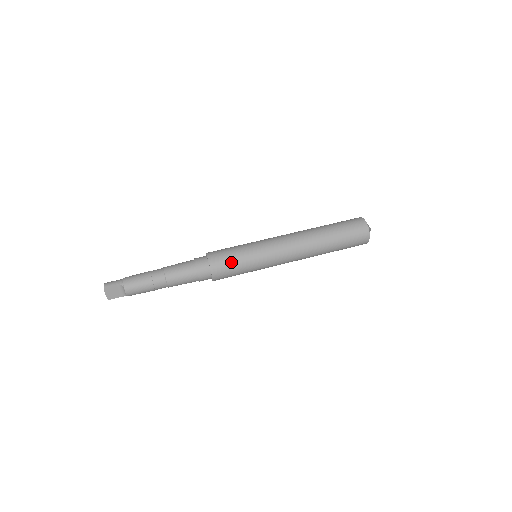
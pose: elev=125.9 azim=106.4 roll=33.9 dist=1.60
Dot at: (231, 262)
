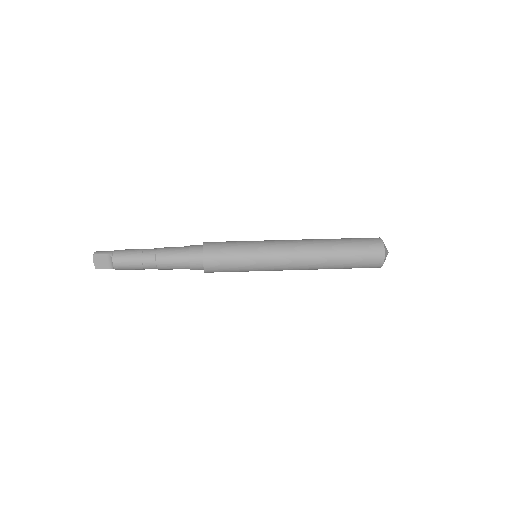
Dot at: (226, 255)
